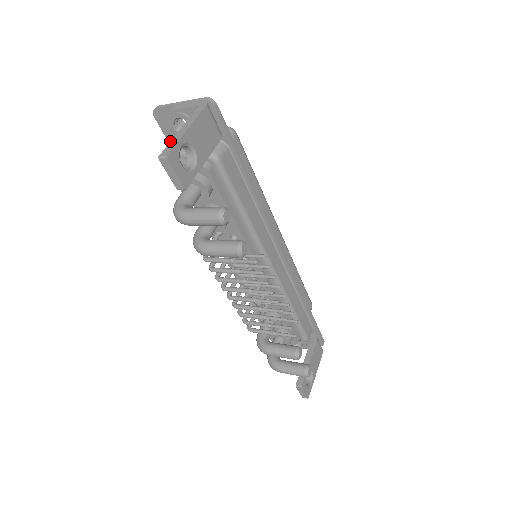
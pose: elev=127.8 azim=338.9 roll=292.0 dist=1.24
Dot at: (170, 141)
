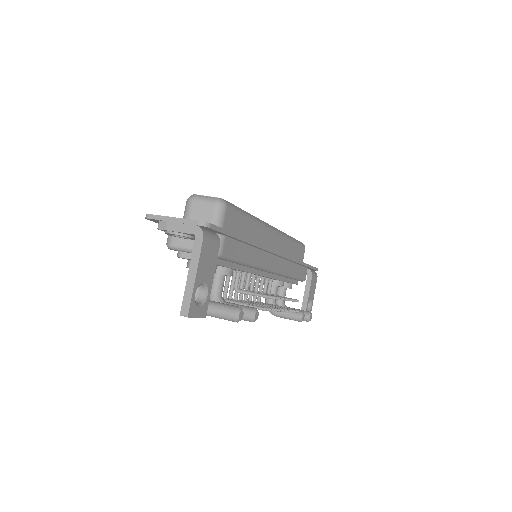
Dot at: (184, 292)
